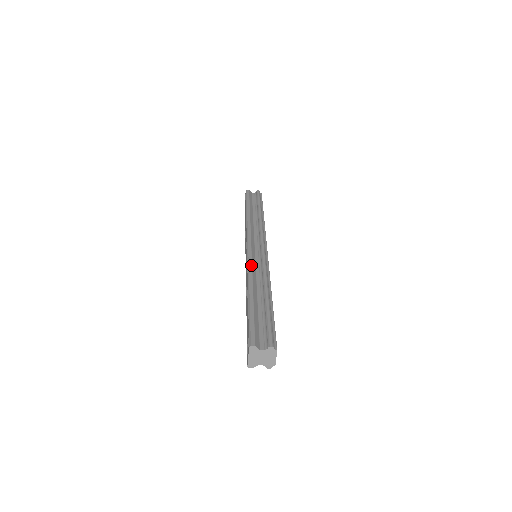
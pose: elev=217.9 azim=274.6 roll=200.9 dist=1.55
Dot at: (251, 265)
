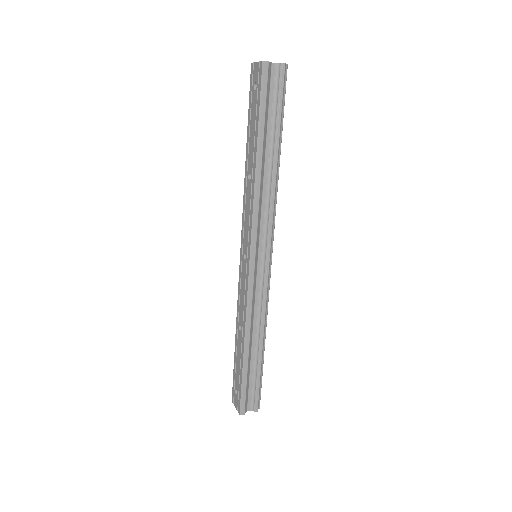
Dot at: (251, 303)
